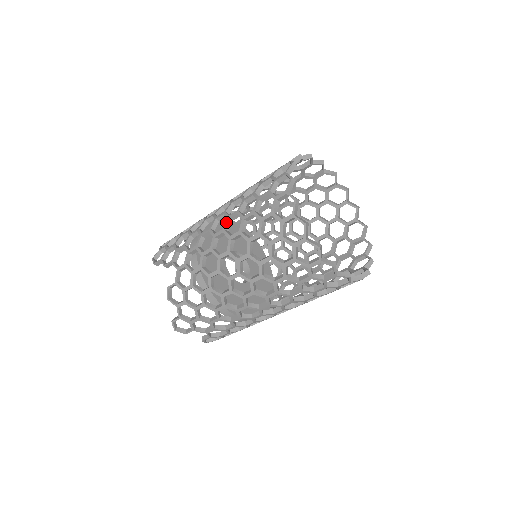
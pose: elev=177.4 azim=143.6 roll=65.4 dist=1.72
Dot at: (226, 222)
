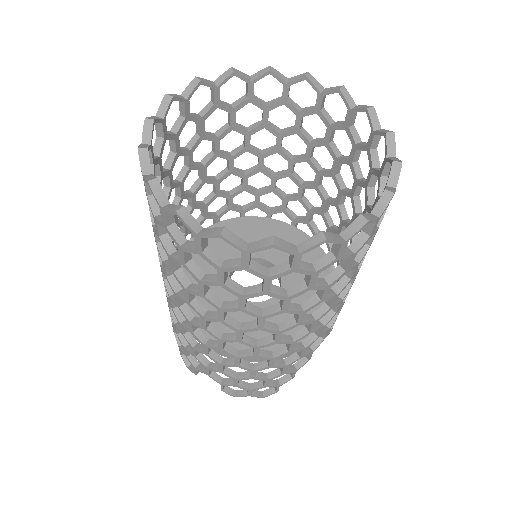
Dot at: (173, 200)
